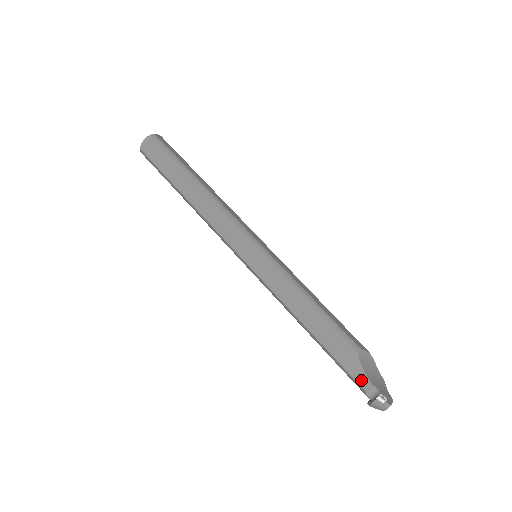
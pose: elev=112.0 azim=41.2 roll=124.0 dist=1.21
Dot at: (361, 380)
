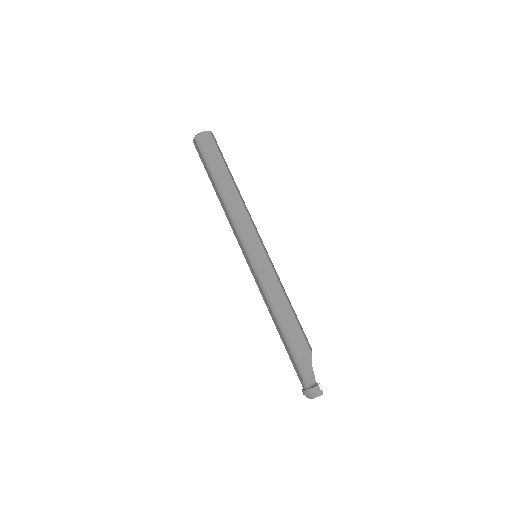
Dot at: (308, 370)
